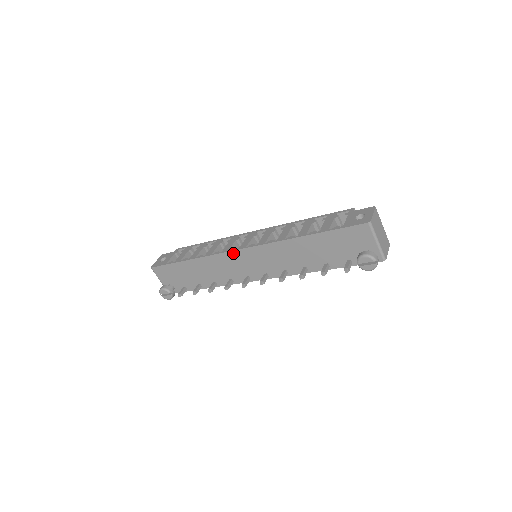
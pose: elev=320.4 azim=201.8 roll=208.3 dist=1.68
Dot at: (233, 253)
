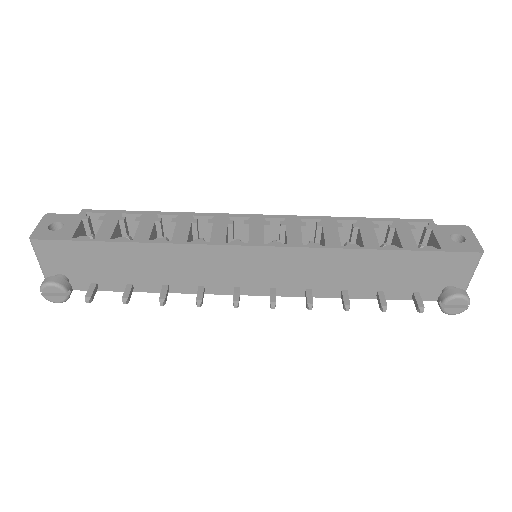
Dot at: (235, 249)
